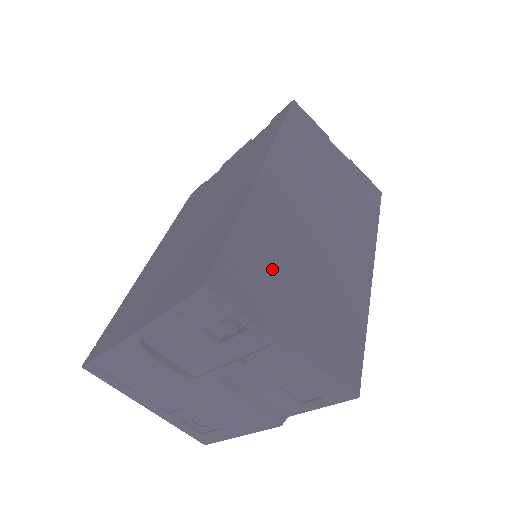
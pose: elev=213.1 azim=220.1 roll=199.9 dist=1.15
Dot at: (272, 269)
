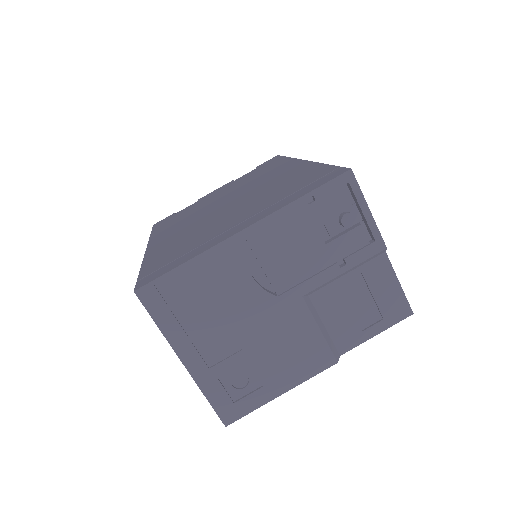
Dot at: occluded
